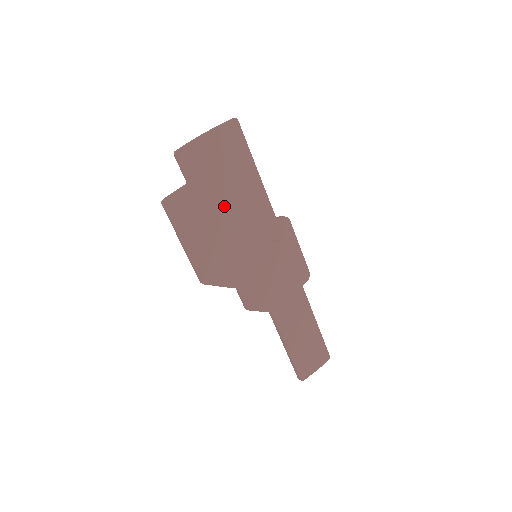
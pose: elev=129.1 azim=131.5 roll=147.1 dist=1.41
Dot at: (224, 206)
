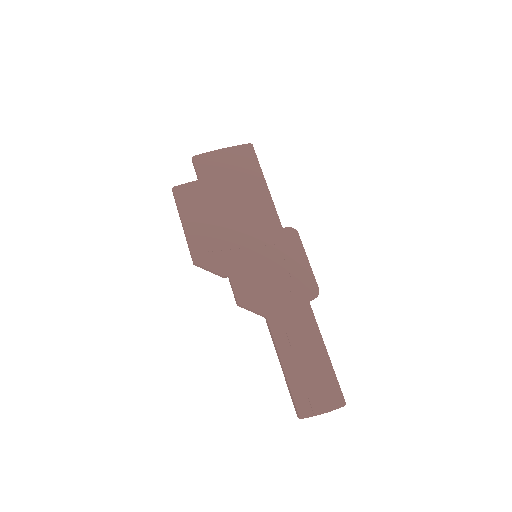
Dot at: (228, 204)
